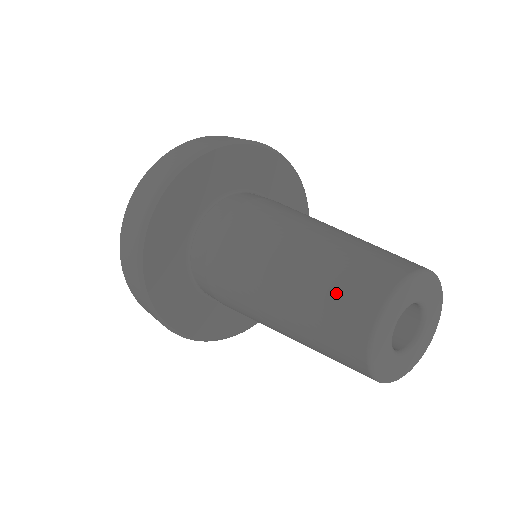
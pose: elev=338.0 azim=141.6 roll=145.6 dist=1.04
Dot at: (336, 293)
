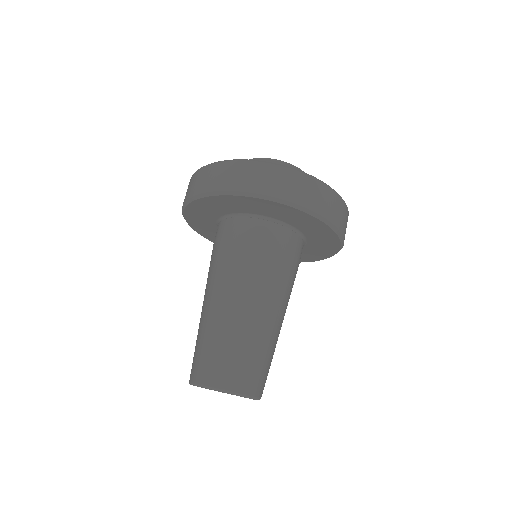
Dot at: (219, 356)
